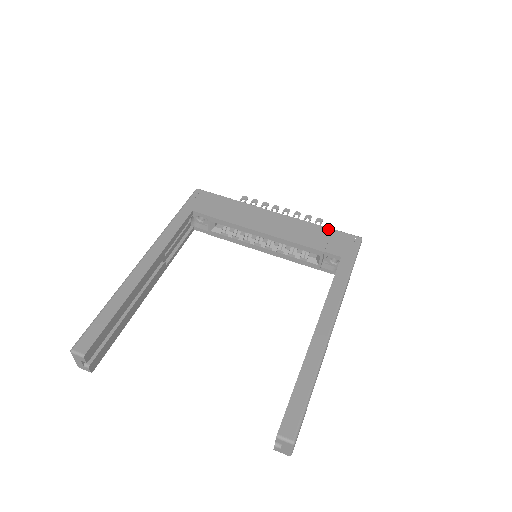
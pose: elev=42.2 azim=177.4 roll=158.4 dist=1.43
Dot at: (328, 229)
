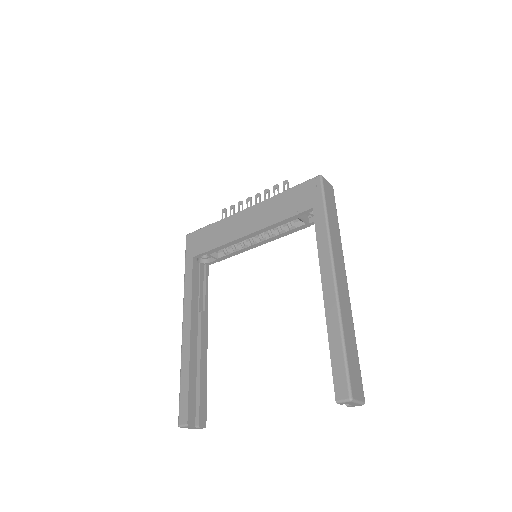
Dot at: (291, 190)
